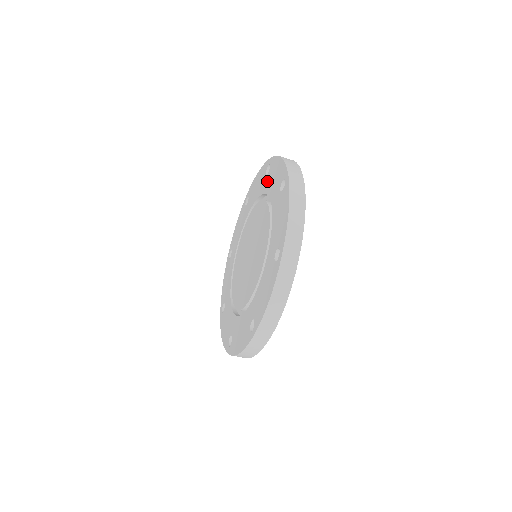
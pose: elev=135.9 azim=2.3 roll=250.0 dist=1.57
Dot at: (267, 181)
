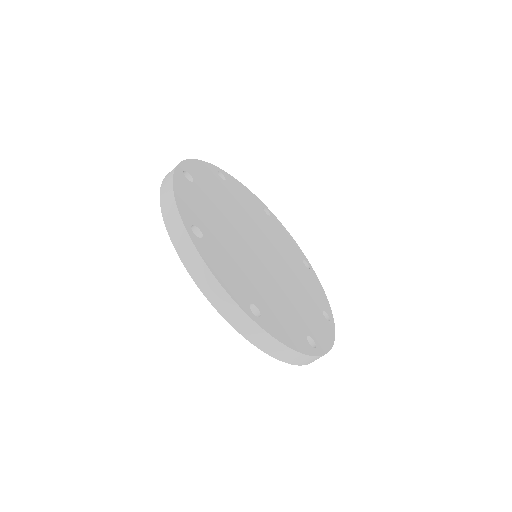
Dot at: occluded
